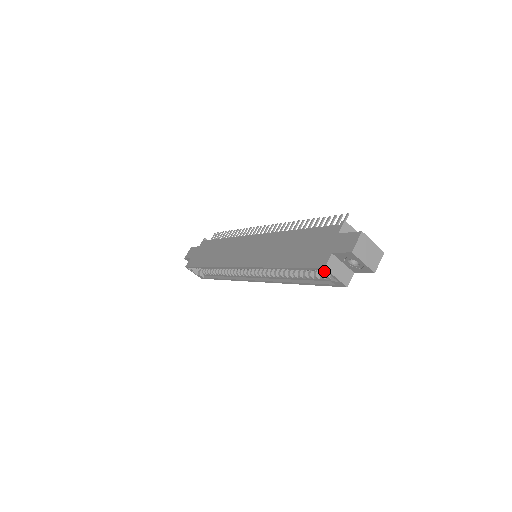
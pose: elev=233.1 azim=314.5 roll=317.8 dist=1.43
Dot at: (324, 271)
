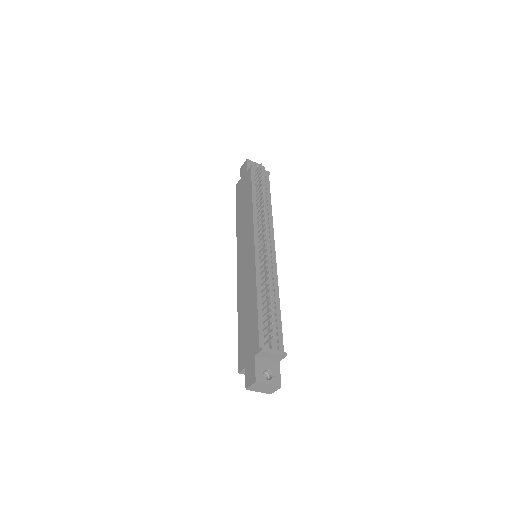
Dot at: occluded
